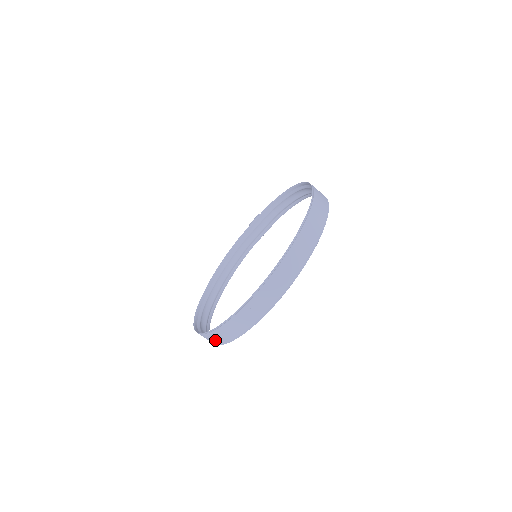
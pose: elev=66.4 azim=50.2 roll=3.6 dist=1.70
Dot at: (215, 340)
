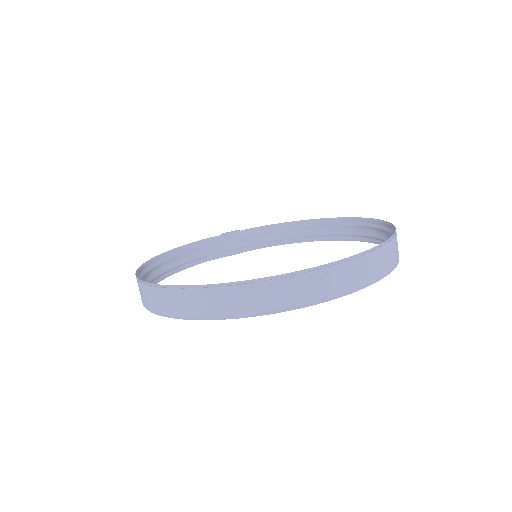
Dot at: (210, 306)
